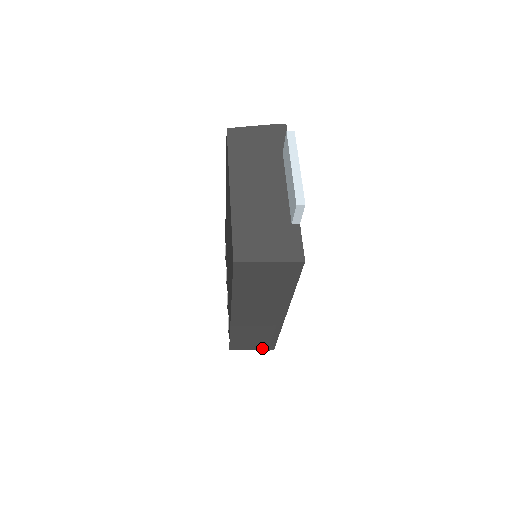
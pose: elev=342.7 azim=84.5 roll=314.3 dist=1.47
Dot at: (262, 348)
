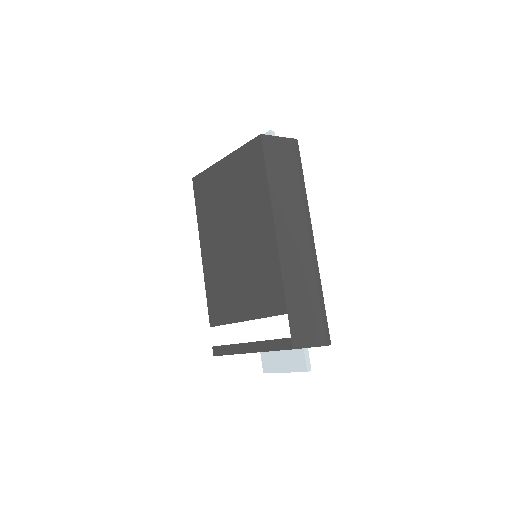
Dot at: (320, 339)
